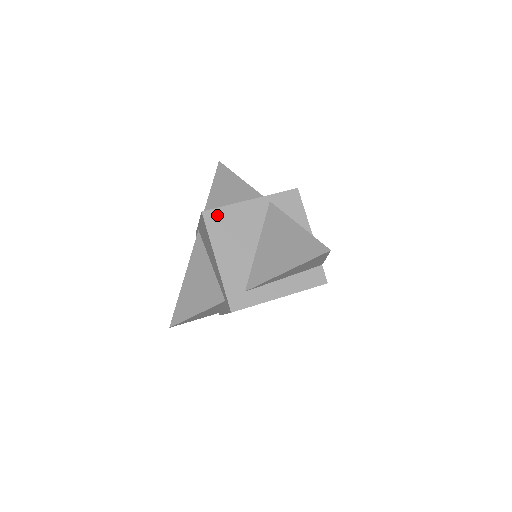
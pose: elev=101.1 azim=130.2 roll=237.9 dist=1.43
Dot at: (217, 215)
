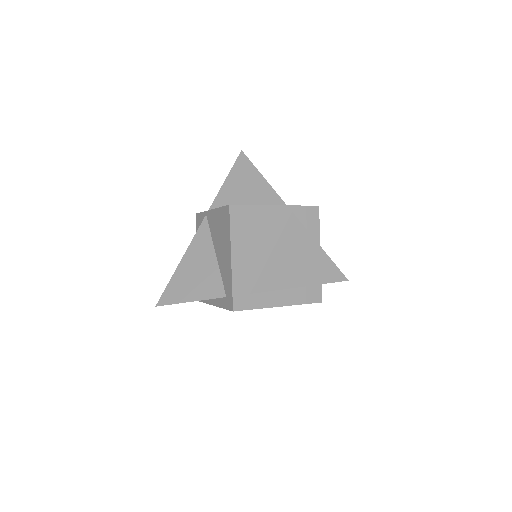
Dot at: (243, 212)
